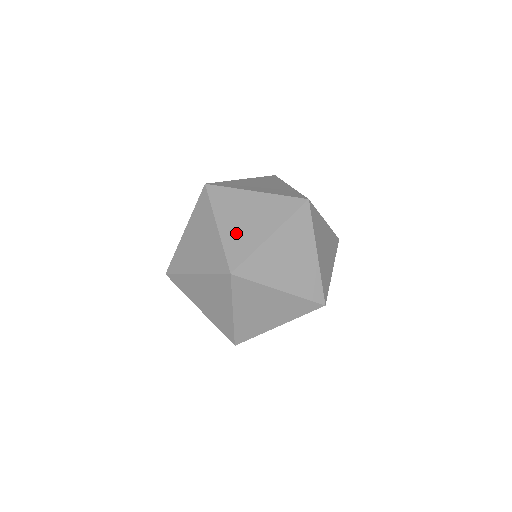
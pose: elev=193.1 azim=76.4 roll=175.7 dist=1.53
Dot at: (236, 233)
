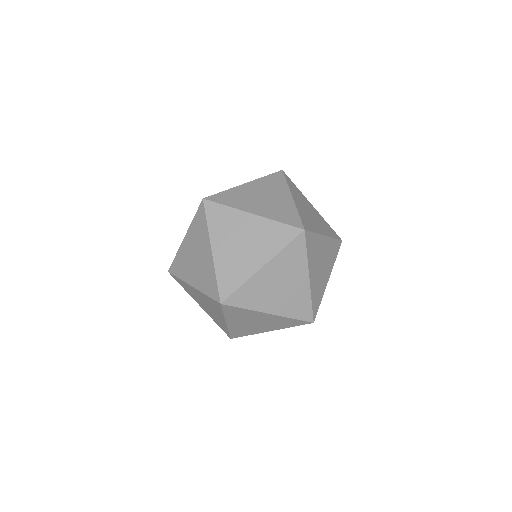
Dot at: (229, 260)
